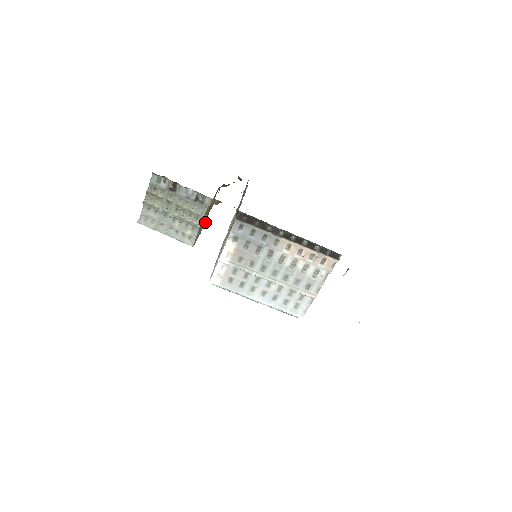
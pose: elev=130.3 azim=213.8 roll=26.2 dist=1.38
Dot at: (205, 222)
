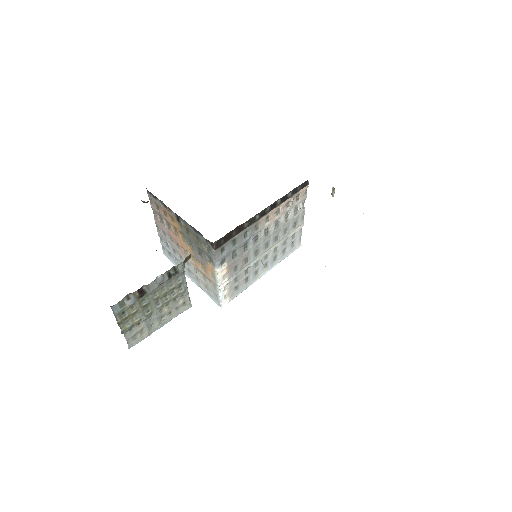
Dot at: occluded
